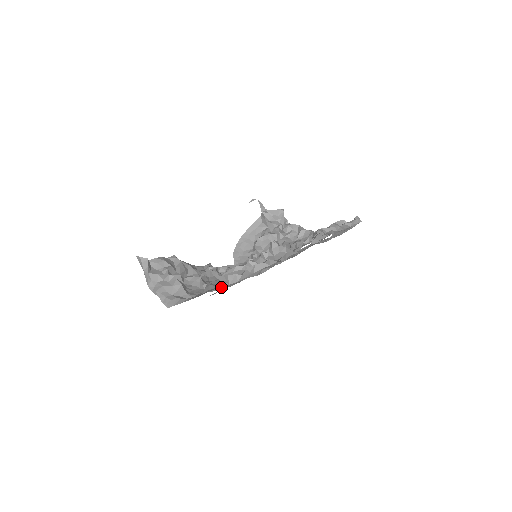
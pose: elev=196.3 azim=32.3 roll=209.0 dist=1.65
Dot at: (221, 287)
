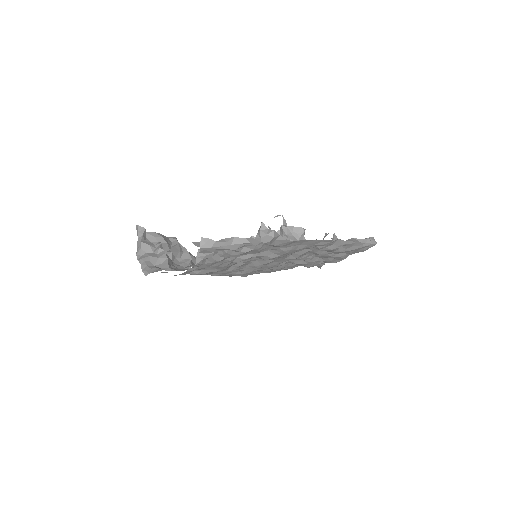
Dot at: (197, 257)
